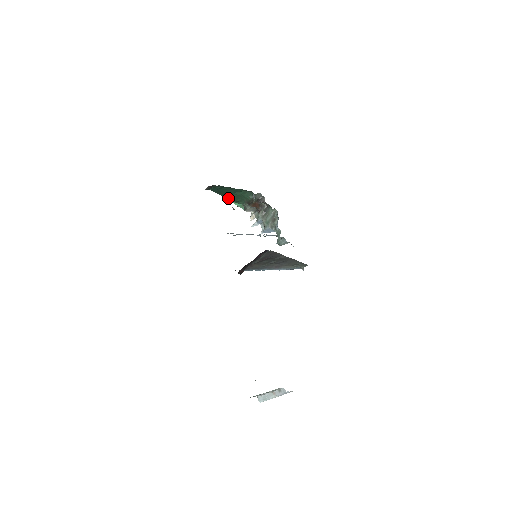
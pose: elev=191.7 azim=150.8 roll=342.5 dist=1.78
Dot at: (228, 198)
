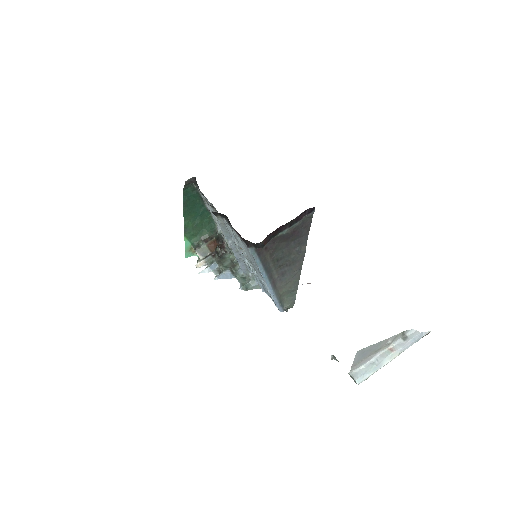
Dot at: (186, 222)
